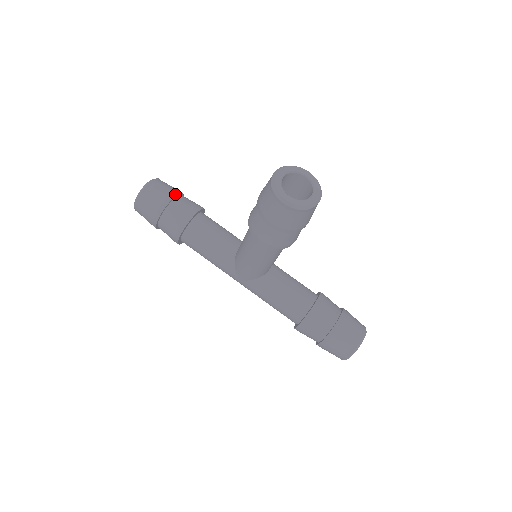
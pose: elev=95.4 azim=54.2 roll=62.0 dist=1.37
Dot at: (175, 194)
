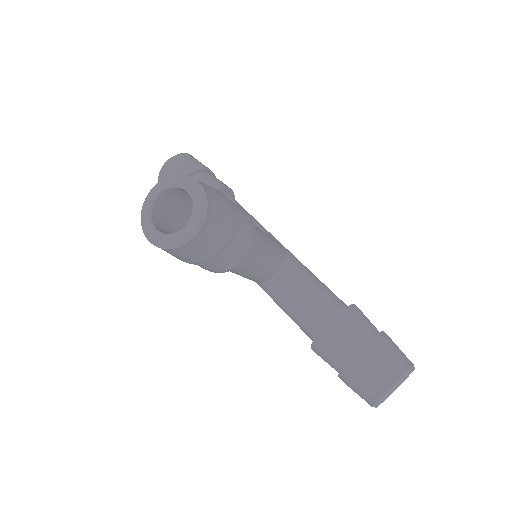
Dot at: occluded
